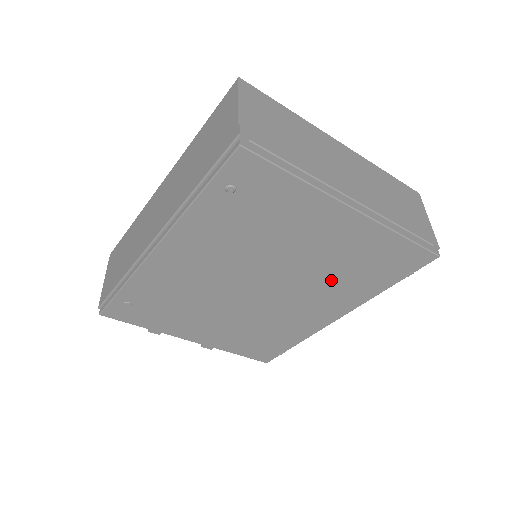
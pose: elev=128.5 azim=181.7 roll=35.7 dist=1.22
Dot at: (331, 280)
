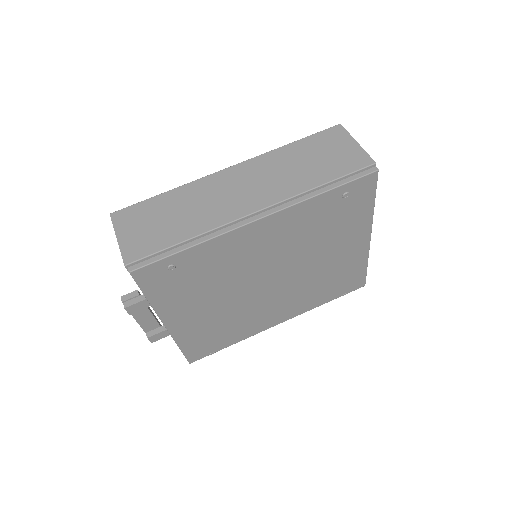
Dot at: (311, 287)
